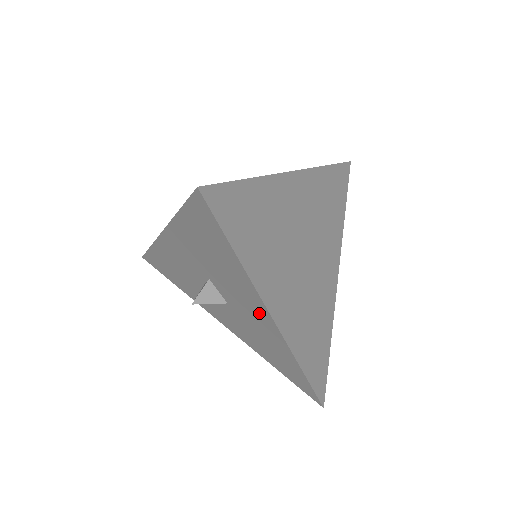
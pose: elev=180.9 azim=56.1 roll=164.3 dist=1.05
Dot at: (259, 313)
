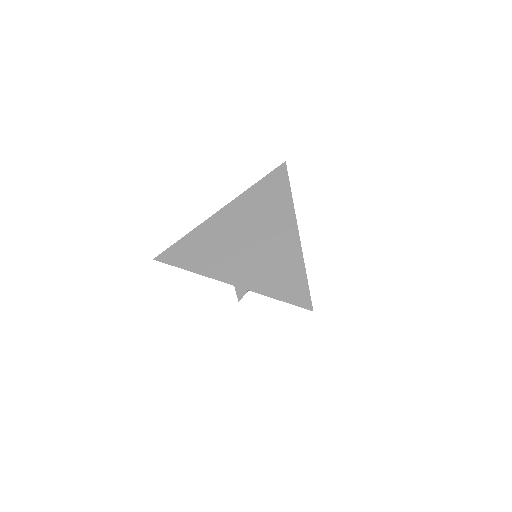
Dot at: occluded
